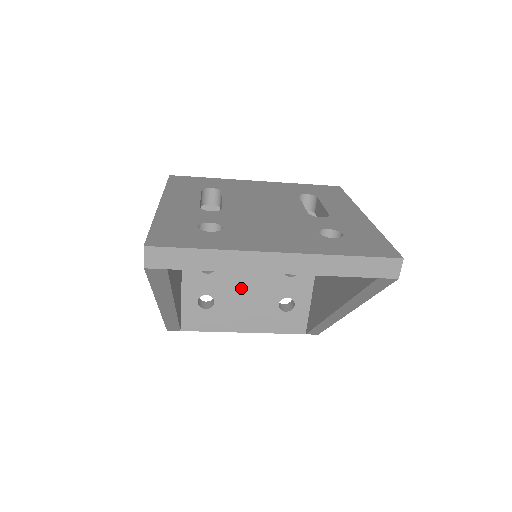
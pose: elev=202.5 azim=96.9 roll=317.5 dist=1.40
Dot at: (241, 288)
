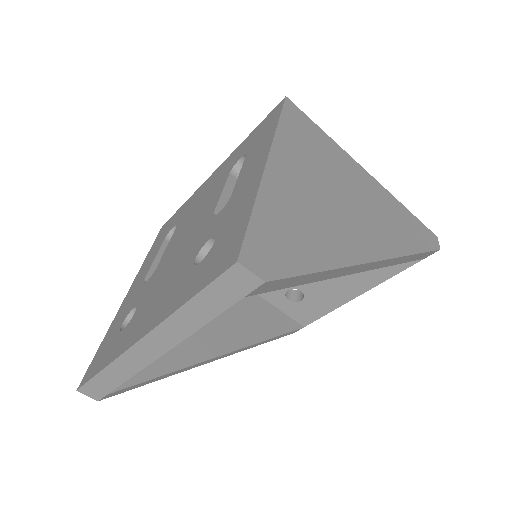
Dot at: occluded
